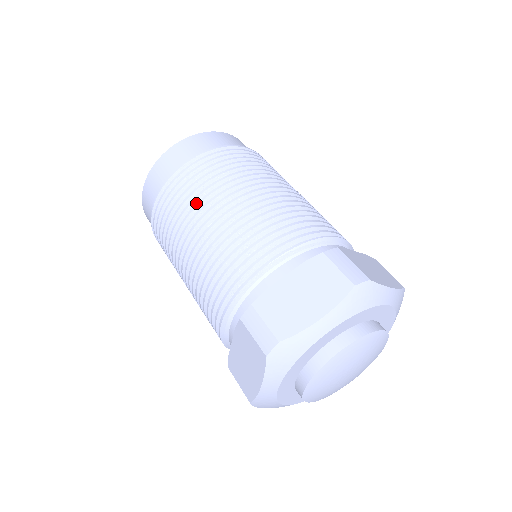
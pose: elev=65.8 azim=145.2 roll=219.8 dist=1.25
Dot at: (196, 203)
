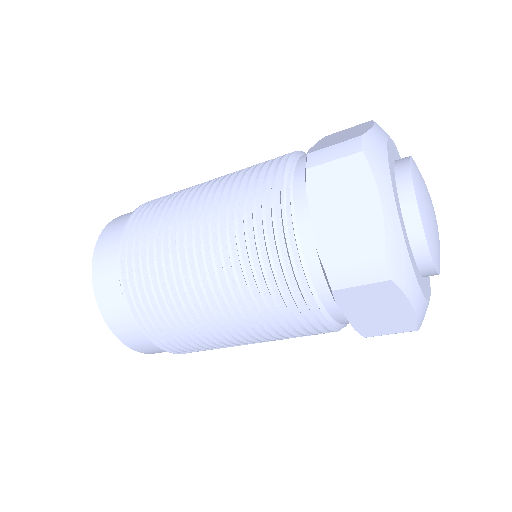
Dot at: (173, 283)
